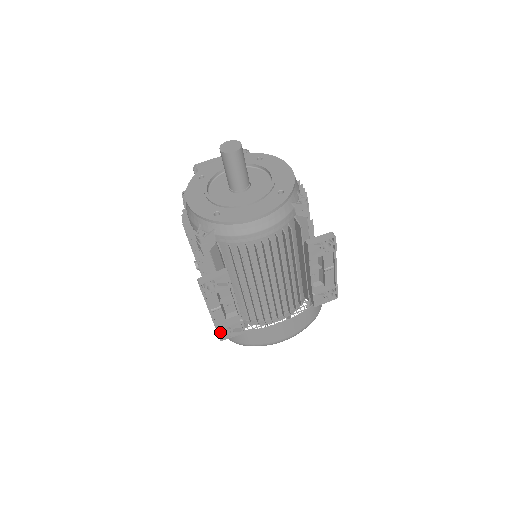
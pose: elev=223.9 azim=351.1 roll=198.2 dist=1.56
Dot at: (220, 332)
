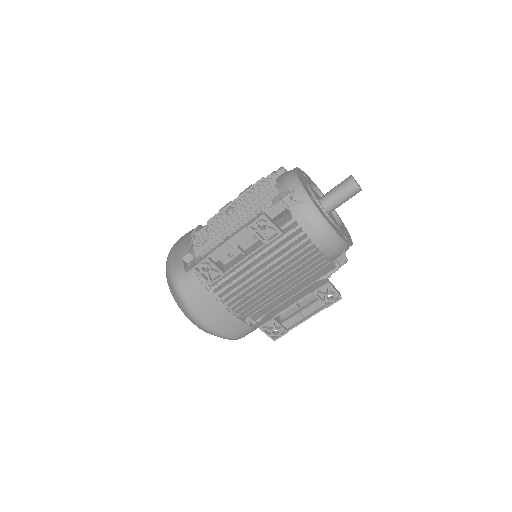
Dot at: (202, 262)
